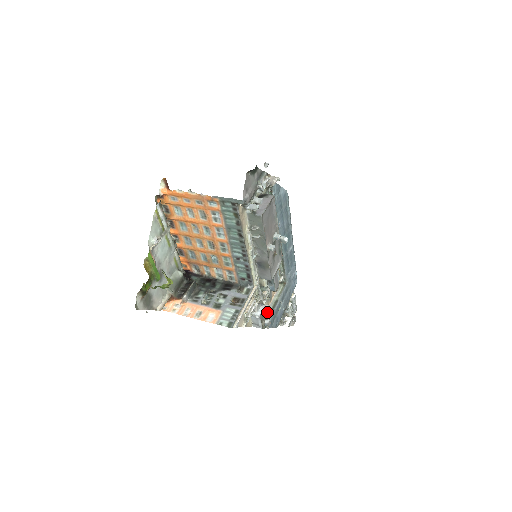
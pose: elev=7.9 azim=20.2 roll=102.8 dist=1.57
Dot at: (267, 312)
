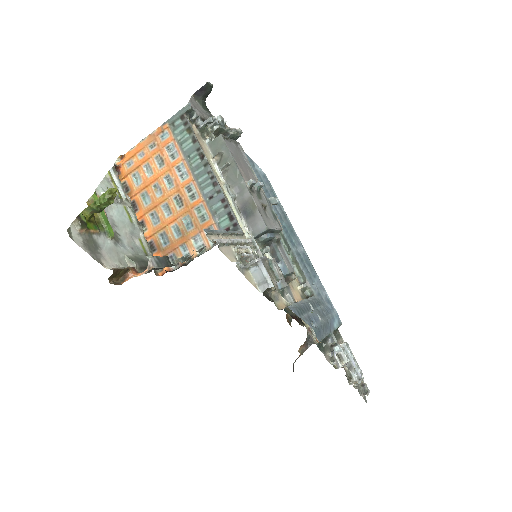
Dot at: (274, 265)
